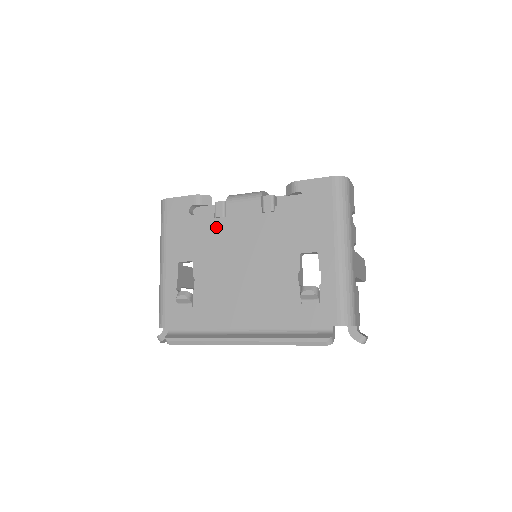
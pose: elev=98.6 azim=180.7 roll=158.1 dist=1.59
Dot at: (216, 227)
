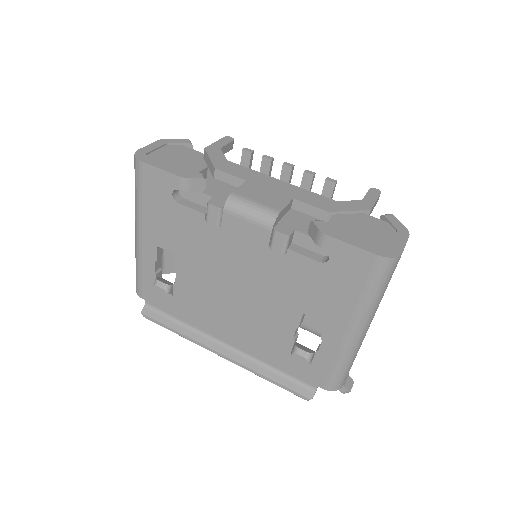
Dot at: (206, 233)
